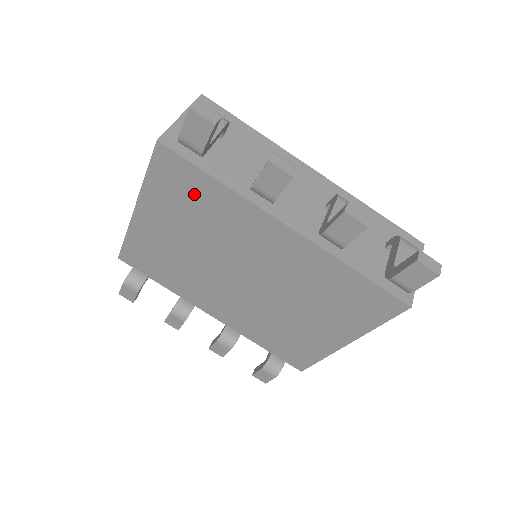
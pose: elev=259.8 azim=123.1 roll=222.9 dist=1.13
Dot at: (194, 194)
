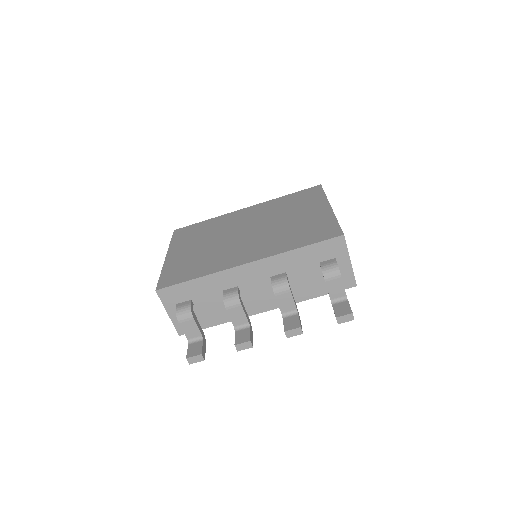
Dot at: occluded
